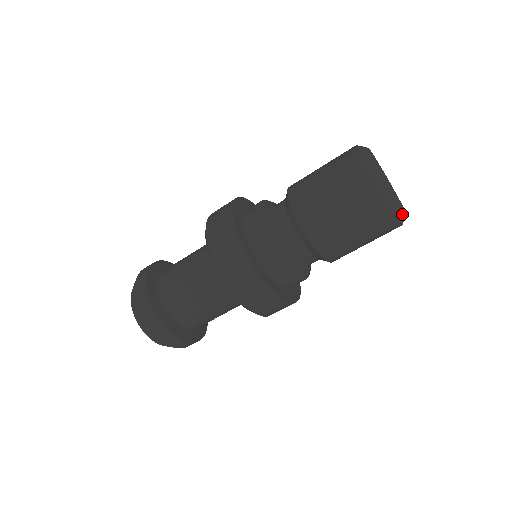
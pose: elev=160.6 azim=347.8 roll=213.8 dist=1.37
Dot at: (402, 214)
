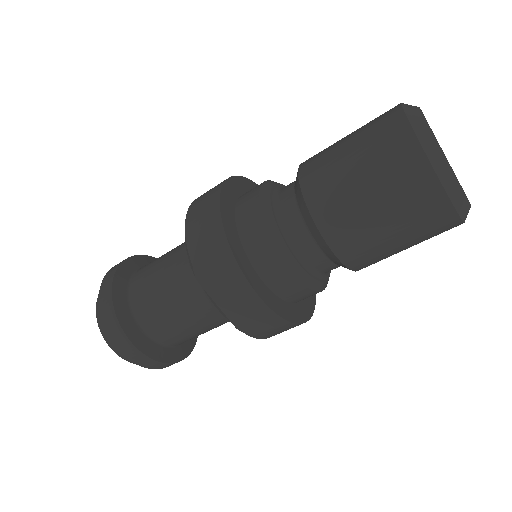
Dot at: (467, 210)
